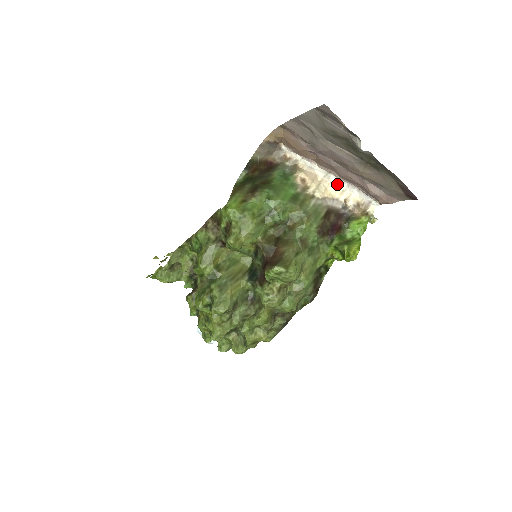
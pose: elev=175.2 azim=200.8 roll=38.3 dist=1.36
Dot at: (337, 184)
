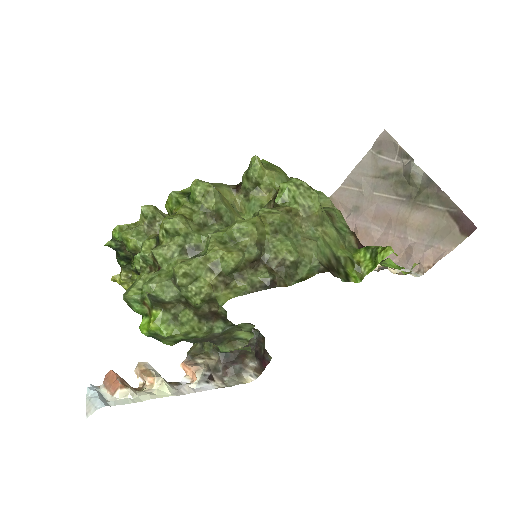
Dot at: occluded
